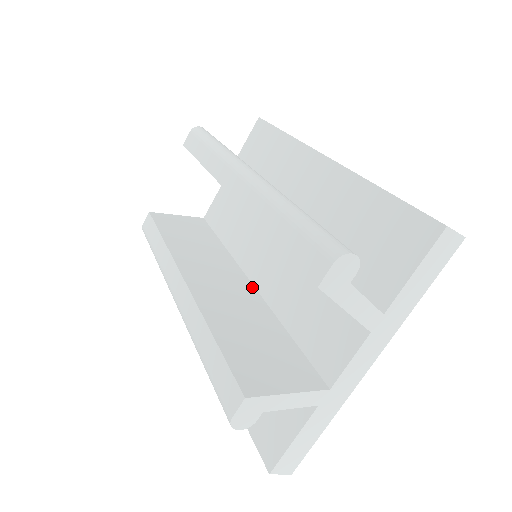
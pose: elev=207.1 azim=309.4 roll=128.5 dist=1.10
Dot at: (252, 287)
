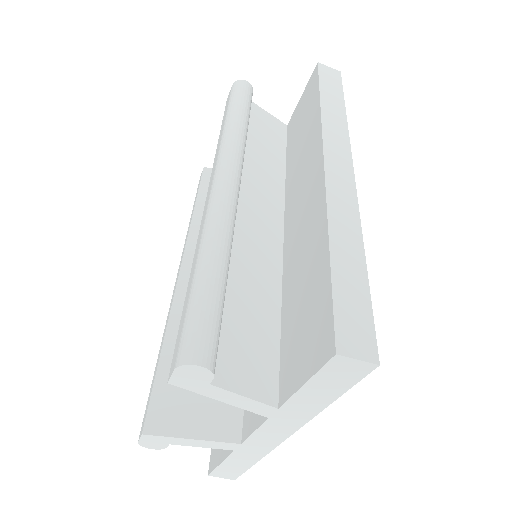
Dot at: occluded
